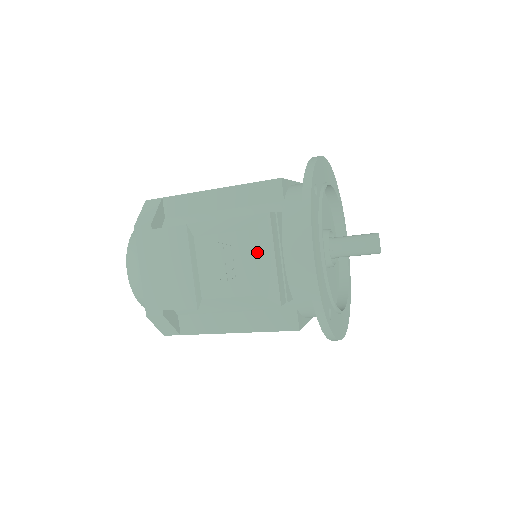
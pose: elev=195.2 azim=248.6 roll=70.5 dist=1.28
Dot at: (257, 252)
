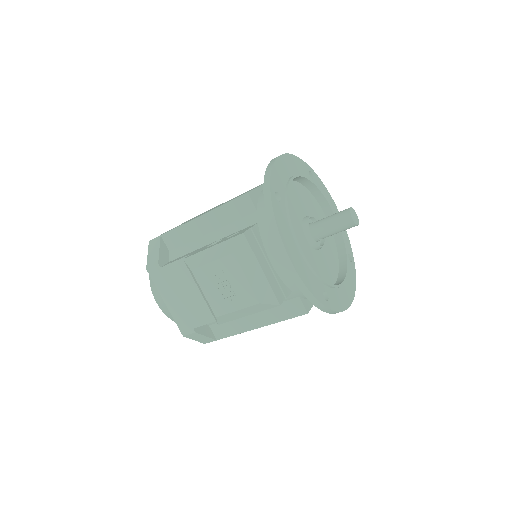
Dot at: (244, 270)
